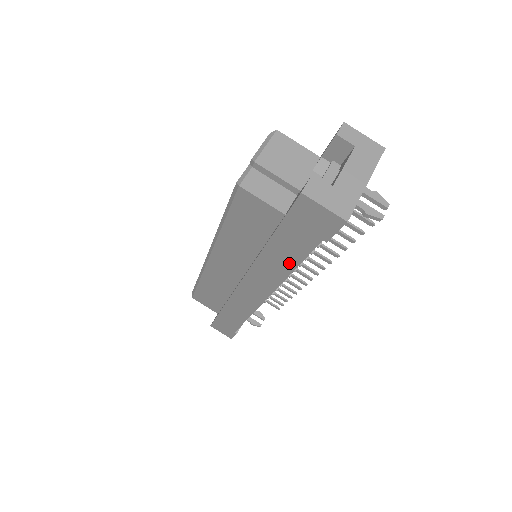
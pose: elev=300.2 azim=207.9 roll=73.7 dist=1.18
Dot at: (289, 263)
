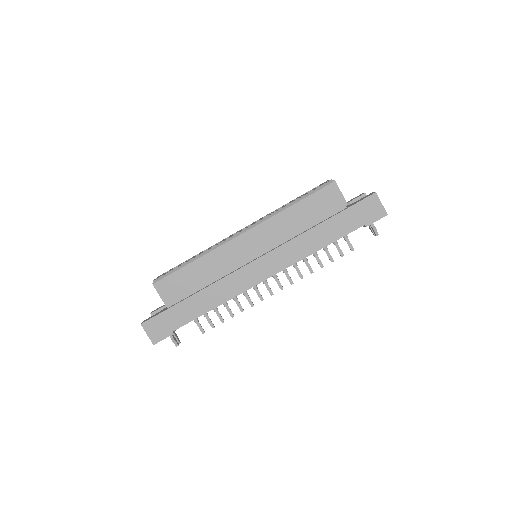
Dot at: (326, 240)
